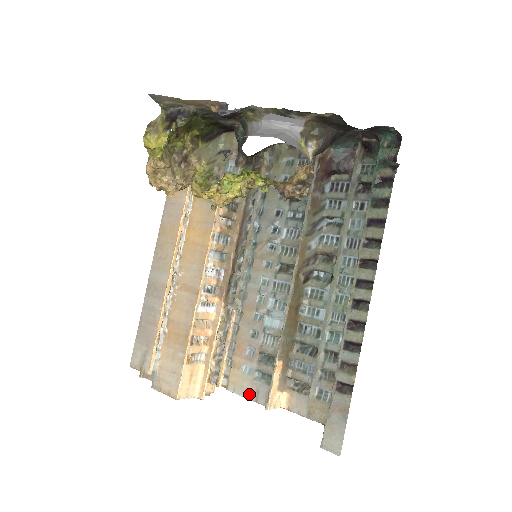
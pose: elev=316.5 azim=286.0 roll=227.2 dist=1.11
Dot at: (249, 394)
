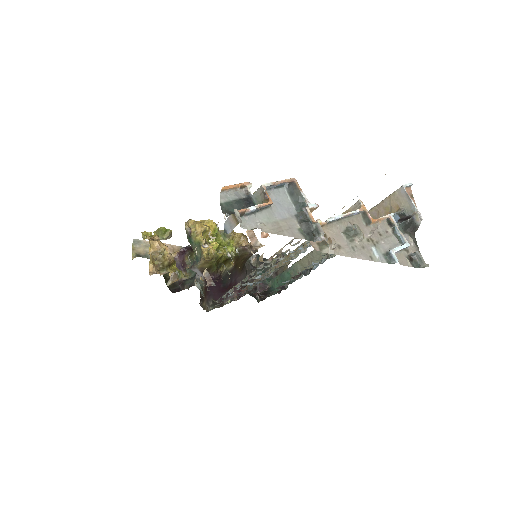
Dot at: occluded
